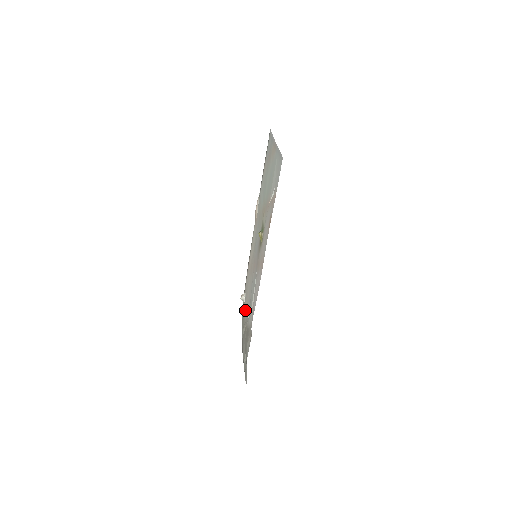
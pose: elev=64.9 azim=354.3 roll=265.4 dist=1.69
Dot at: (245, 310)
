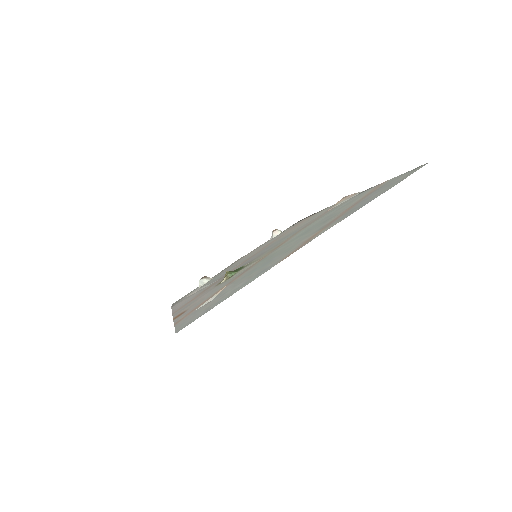
Dot at: (200, 279)
